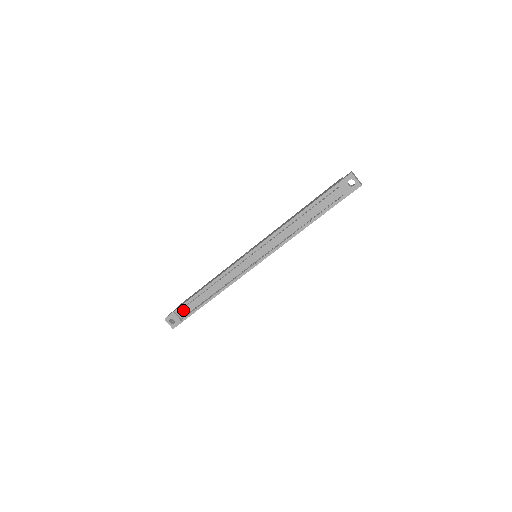
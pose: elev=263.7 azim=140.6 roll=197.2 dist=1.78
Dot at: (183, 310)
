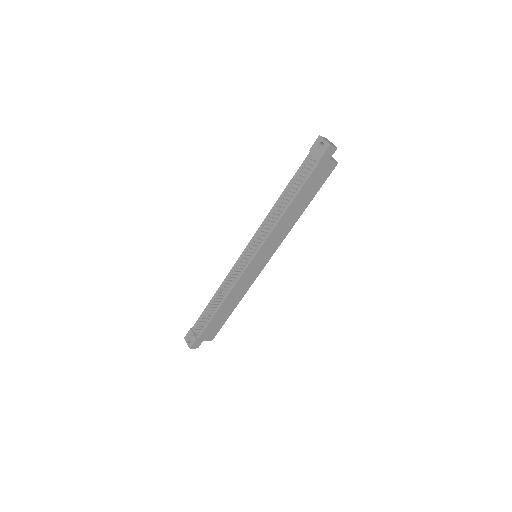
Dot at: (198, 326)
